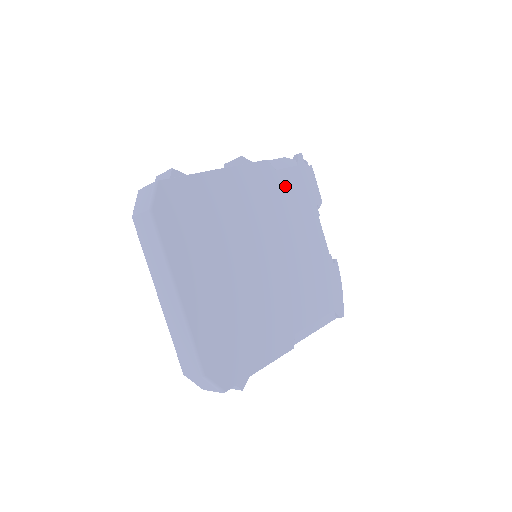
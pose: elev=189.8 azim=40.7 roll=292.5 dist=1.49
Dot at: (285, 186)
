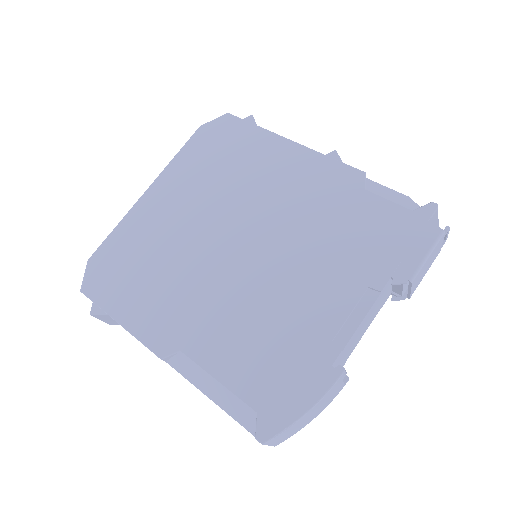
Dot at: (360, 214)
